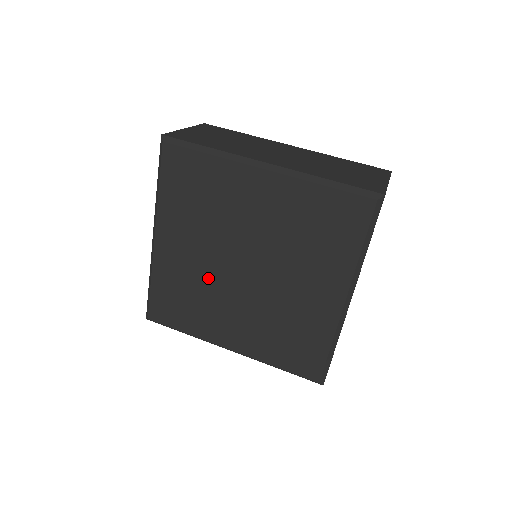
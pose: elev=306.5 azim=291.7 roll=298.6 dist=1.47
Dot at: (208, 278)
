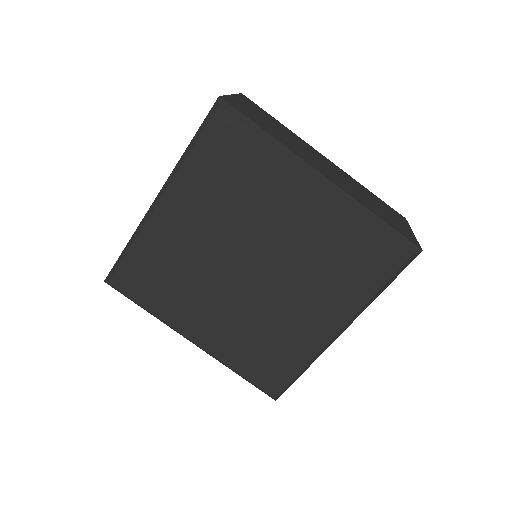
Dot at: (203, 265)
